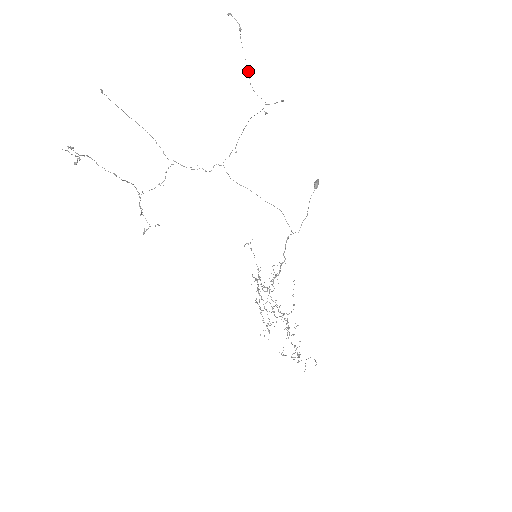
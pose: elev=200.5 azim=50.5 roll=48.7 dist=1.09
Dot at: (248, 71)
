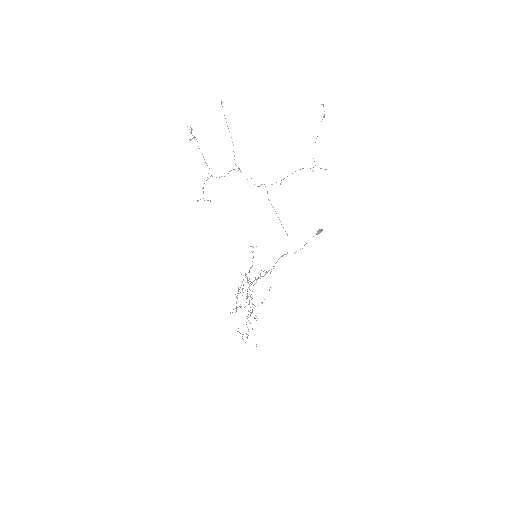
Dot at: occluded
